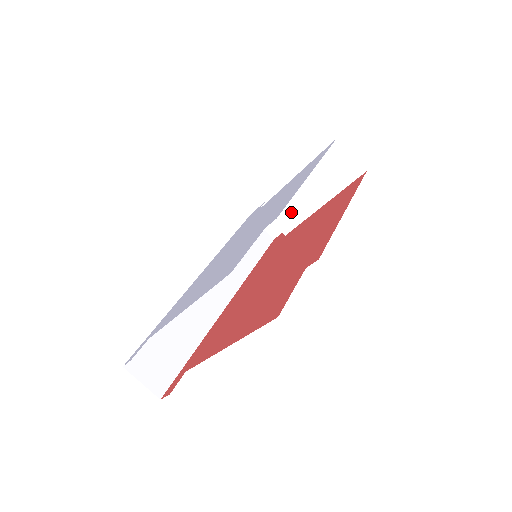
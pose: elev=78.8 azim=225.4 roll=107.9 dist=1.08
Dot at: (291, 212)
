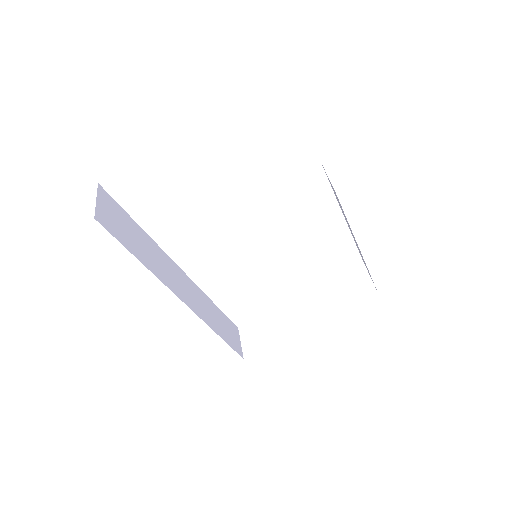
Dot at: (287, 314)
